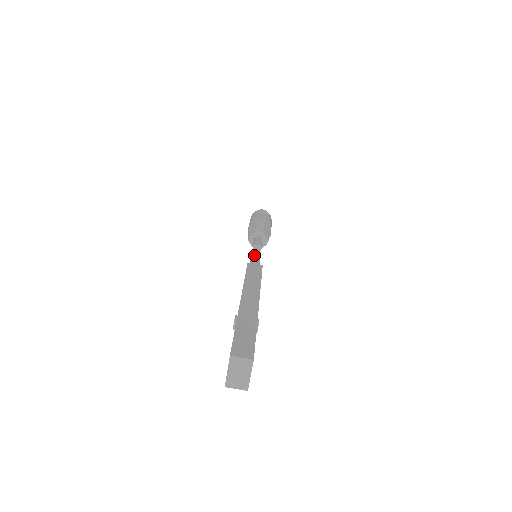
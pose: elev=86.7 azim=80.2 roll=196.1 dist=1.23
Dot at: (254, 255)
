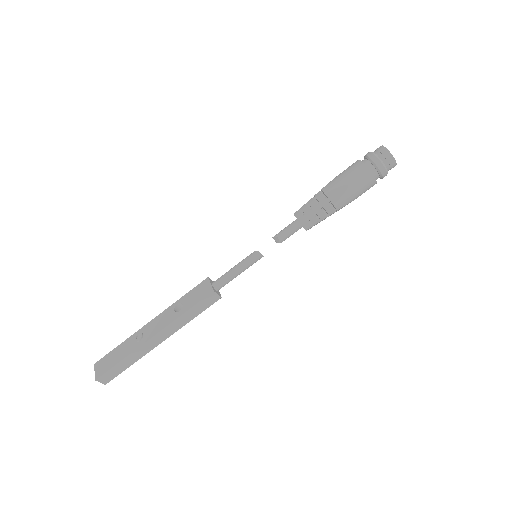
Dot at: (246, 265)
